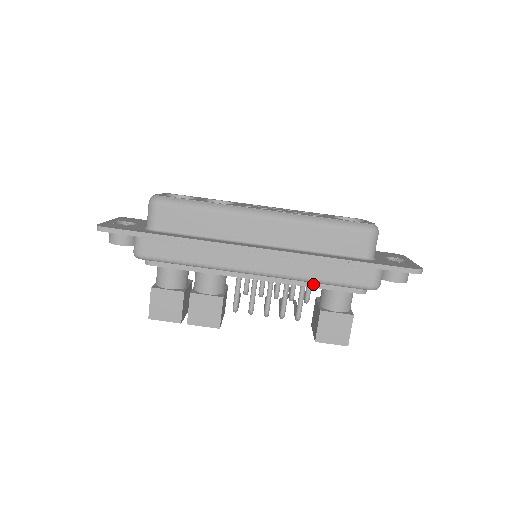
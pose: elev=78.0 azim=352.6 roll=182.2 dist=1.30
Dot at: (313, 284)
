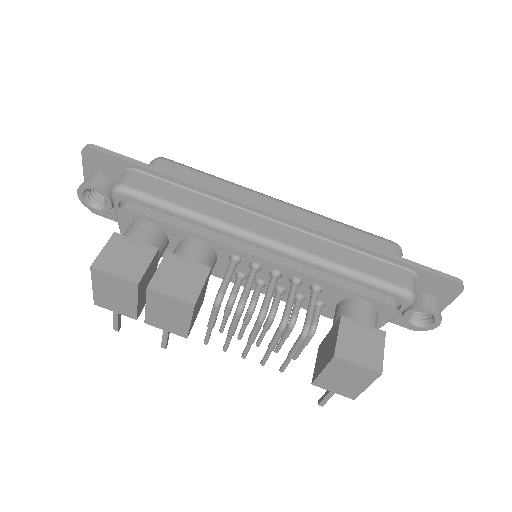
Dot at: (332, 280)
